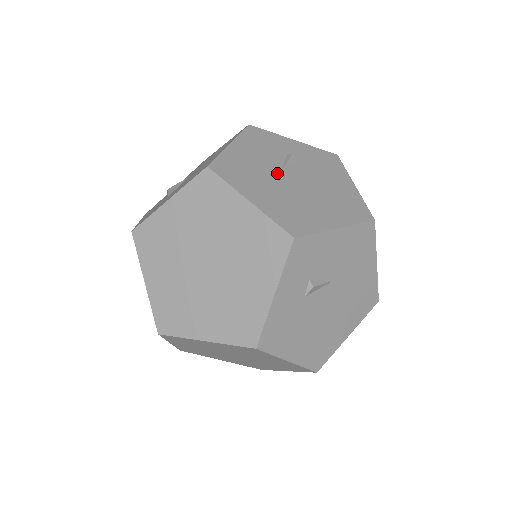
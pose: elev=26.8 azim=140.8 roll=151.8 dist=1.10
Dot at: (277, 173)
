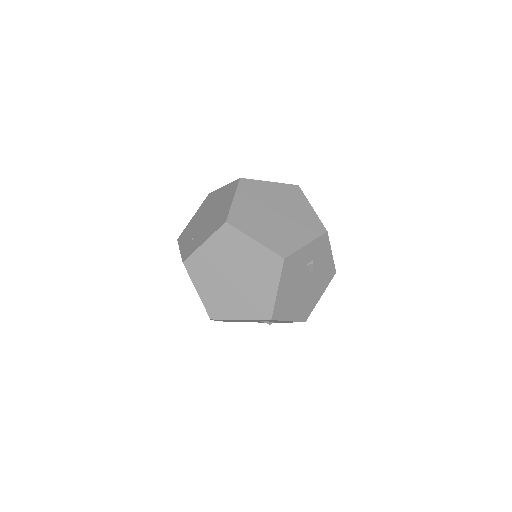
Dot at: occluded
